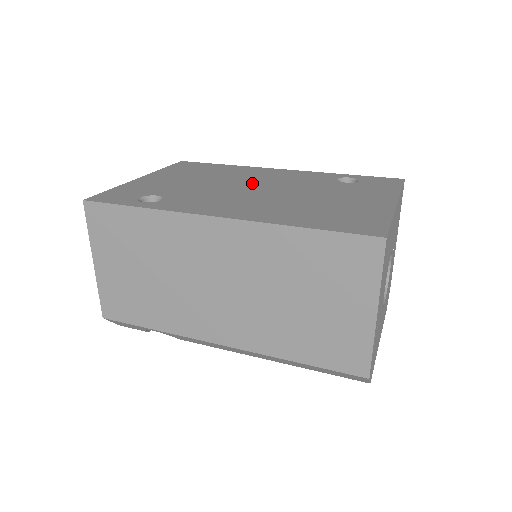
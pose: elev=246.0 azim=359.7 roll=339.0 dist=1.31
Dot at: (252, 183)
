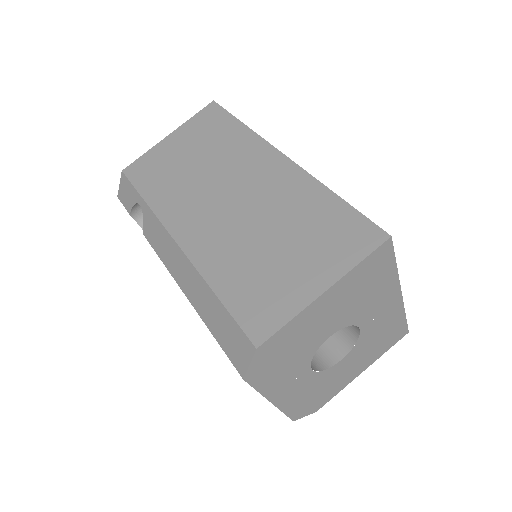
Dot at: occluded
